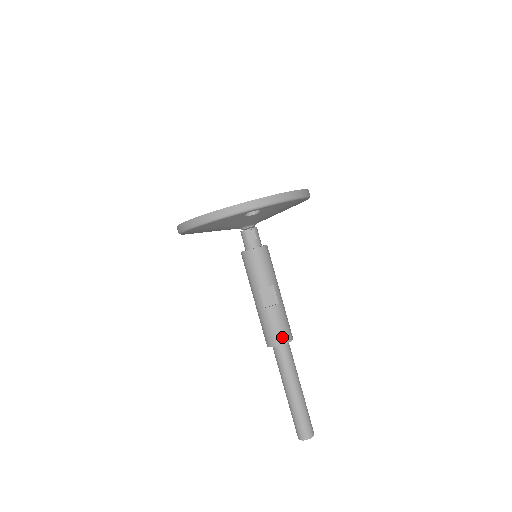
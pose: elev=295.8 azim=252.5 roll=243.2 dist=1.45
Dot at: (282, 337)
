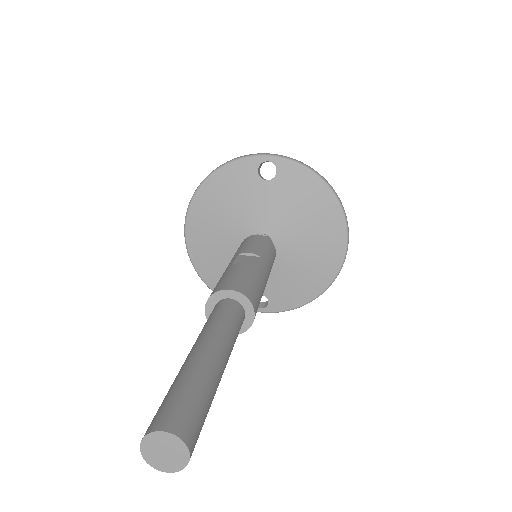
Dot at: (236, 285)
